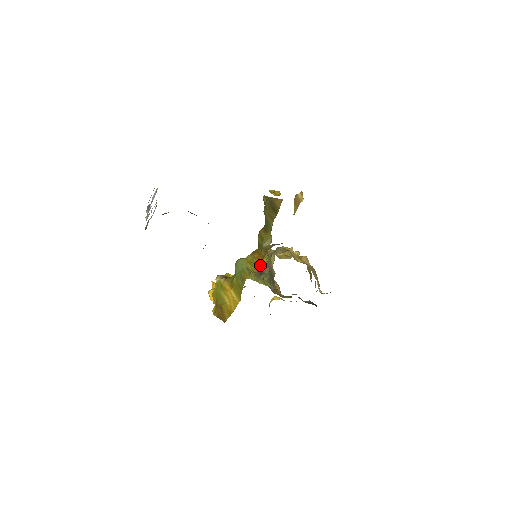
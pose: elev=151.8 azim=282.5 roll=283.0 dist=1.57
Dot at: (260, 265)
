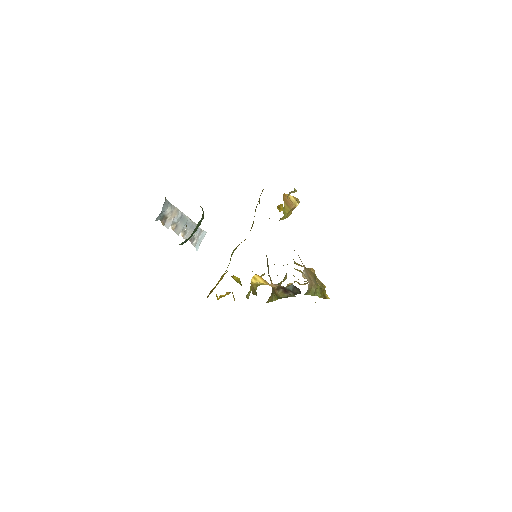
Dot at: occluded
